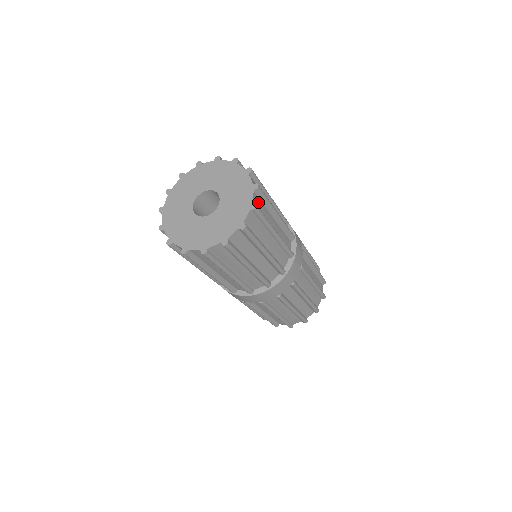
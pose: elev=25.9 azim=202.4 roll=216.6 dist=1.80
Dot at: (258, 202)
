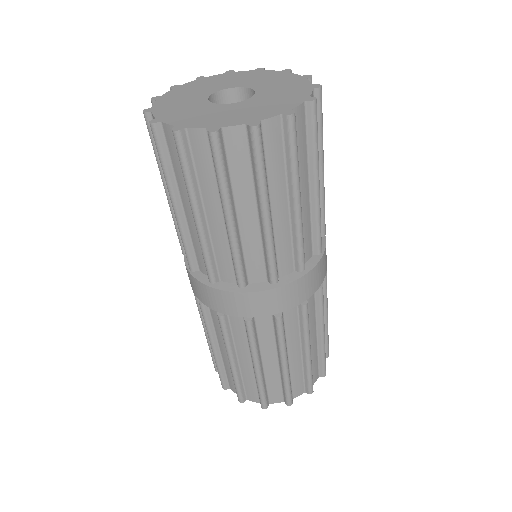
Dot at: occluded
